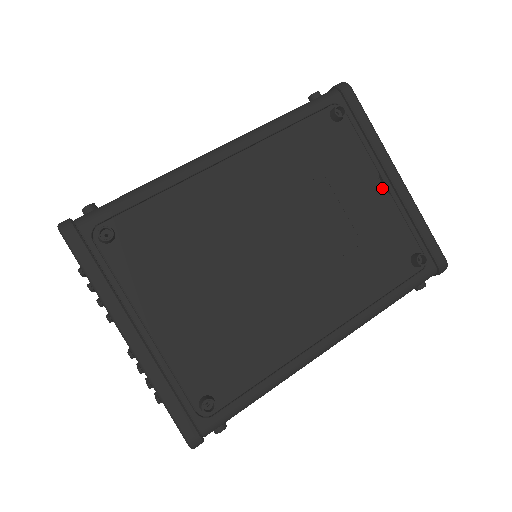
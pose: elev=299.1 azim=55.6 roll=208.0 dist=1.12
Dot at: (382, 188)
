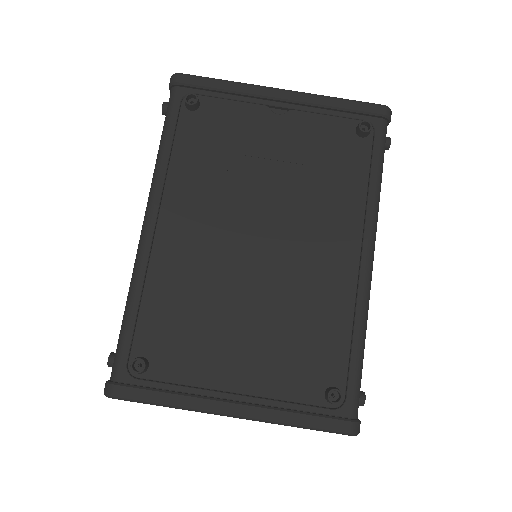
Dot at: (281, 112)
